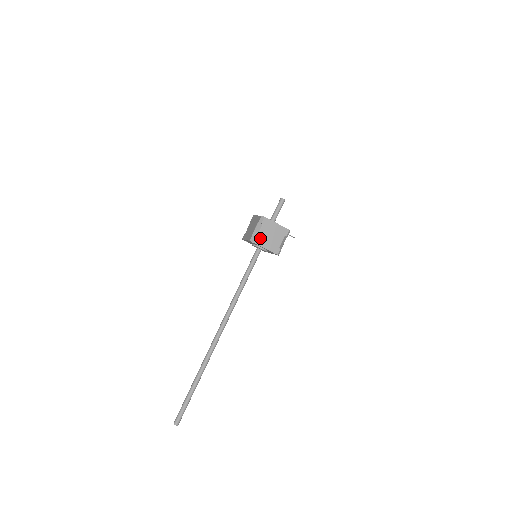
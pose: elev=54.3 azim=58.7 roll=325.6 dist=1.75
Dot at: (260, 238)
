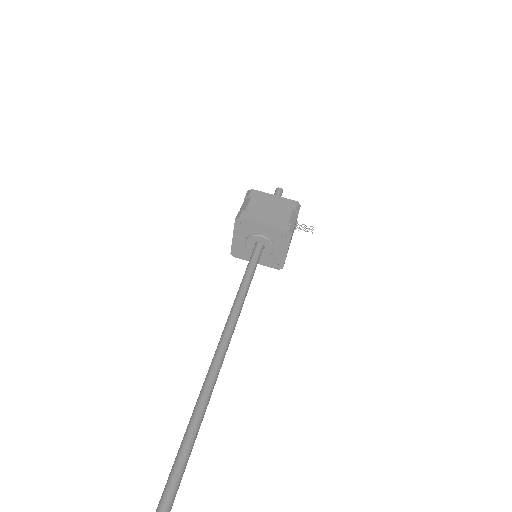
Dot at: (251, 212)
